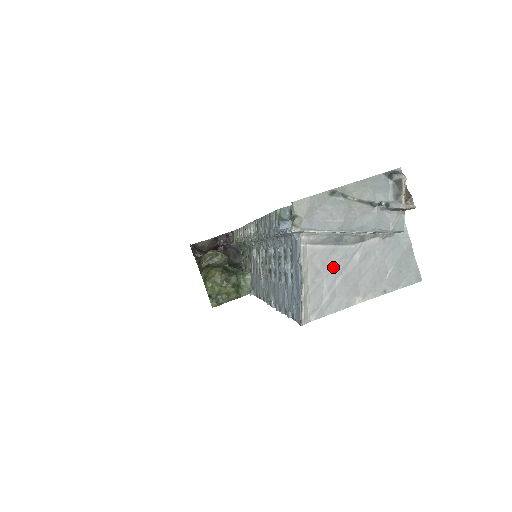
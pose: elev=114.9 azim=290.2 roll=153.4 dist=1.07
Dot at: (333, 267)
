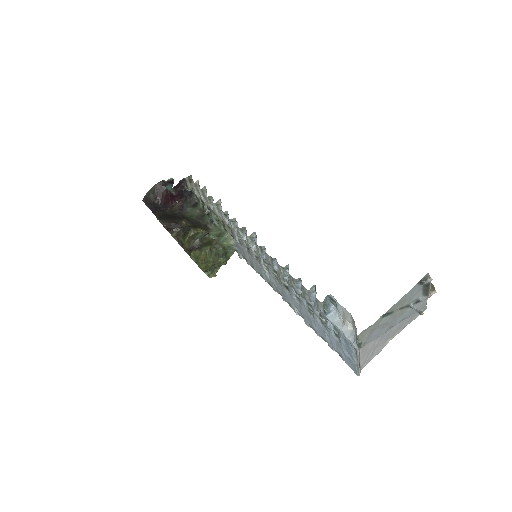
Dot at: occluded
